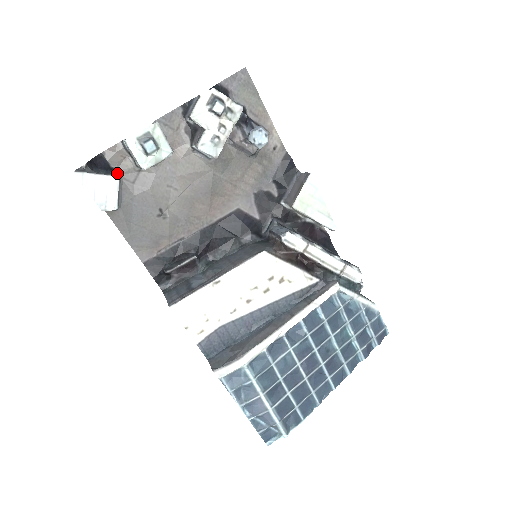
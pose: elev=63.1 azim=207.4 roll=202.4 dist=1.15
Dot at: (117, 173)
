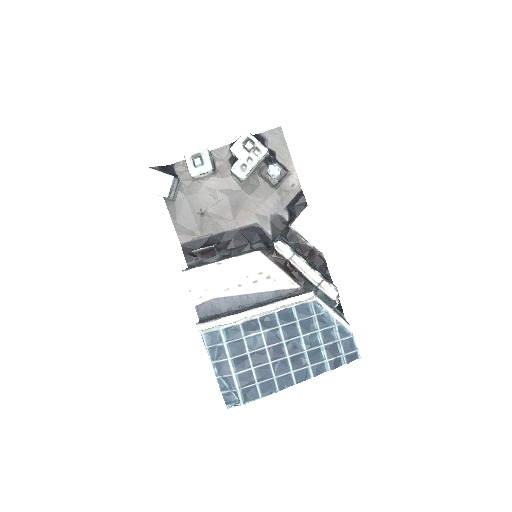
Dot at: (179, 179)
